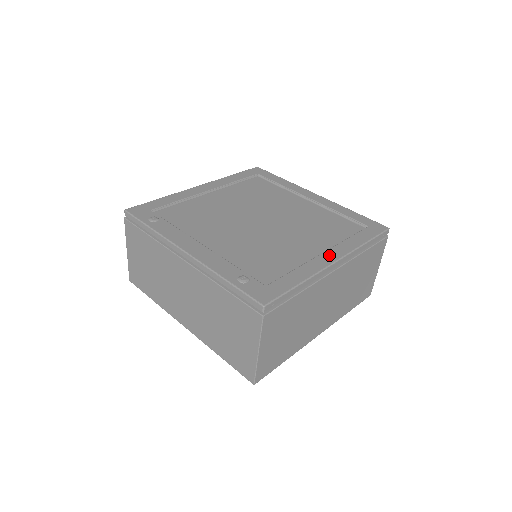
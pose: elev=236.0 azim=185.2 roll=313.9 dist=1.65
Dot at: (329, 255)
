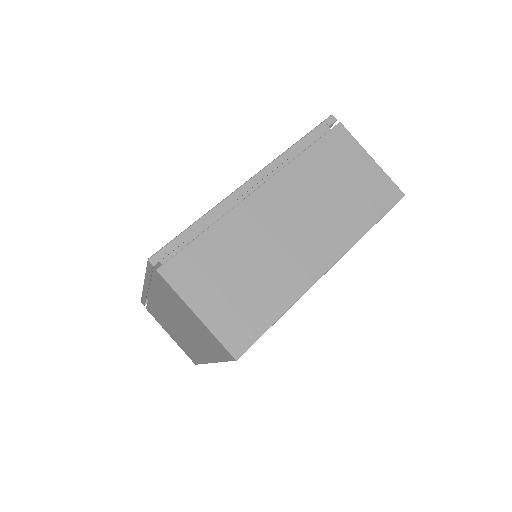
Dot at: occluded
